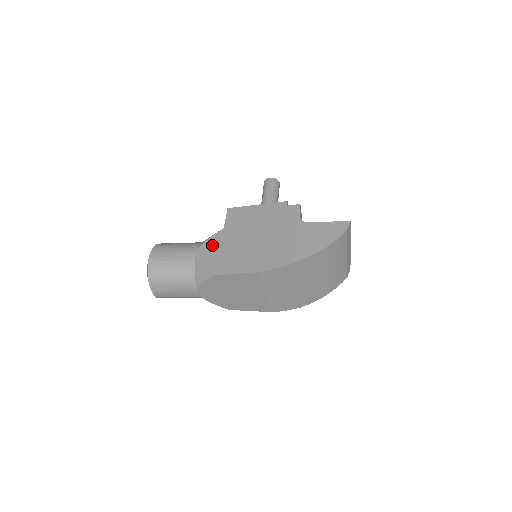
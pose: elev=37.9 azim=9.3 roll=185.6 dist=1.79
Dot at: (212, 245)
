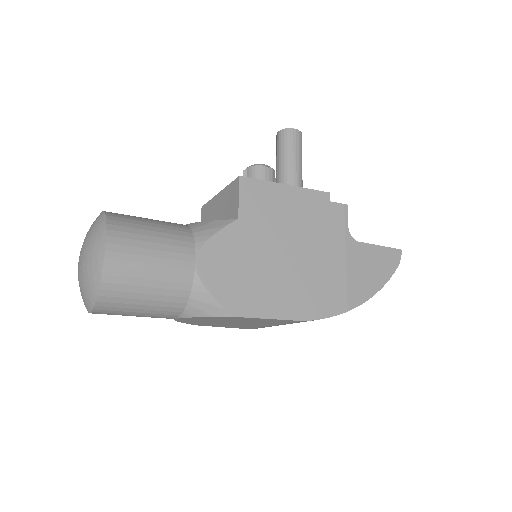
Dot at: (223, 251)
